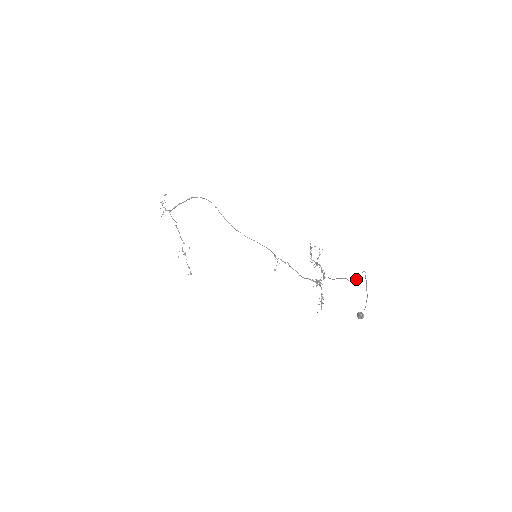
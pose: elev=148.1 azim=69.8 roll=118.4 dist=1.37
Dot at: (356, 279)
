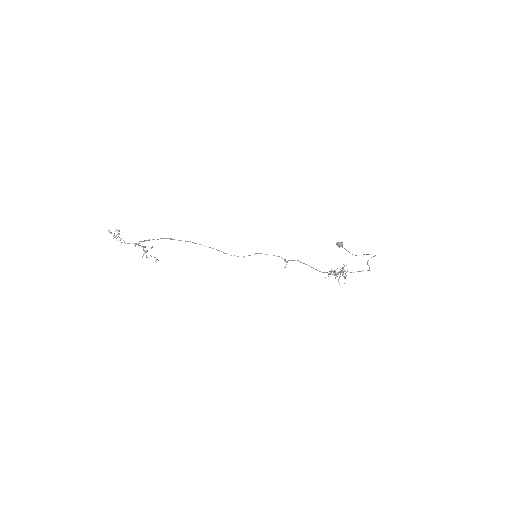
Dot at: occluded
